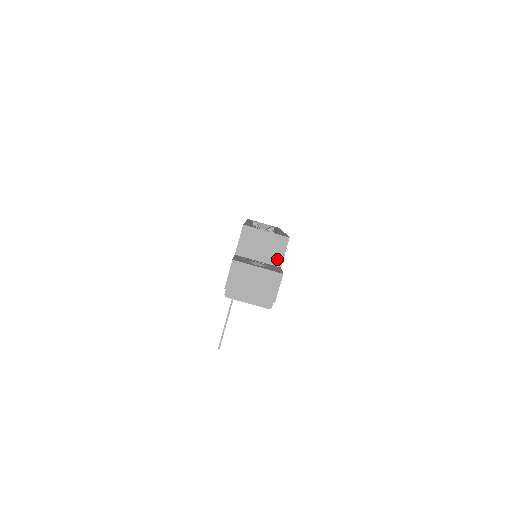
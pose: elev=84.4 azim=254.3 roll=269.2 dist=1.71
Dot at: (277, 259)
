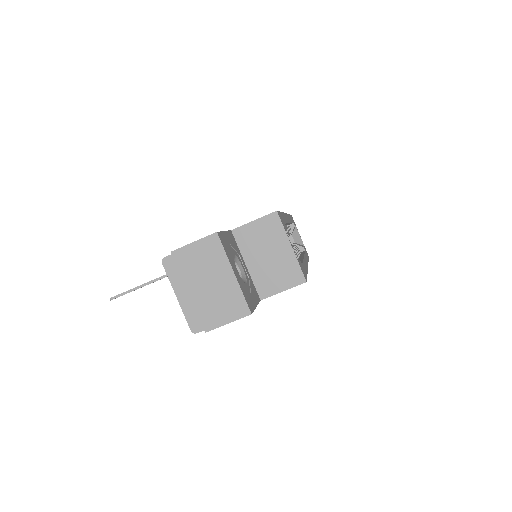
Dot at: (267, 287)
